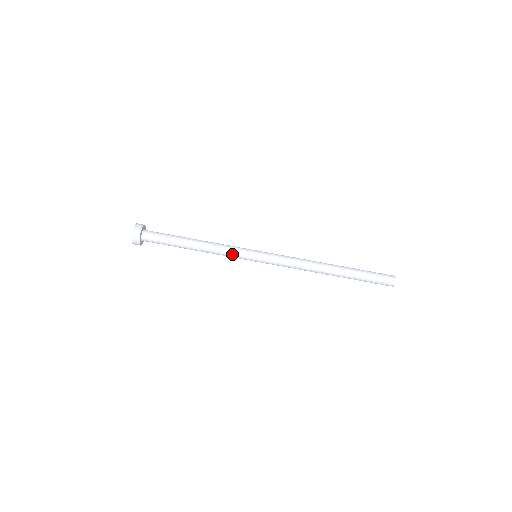
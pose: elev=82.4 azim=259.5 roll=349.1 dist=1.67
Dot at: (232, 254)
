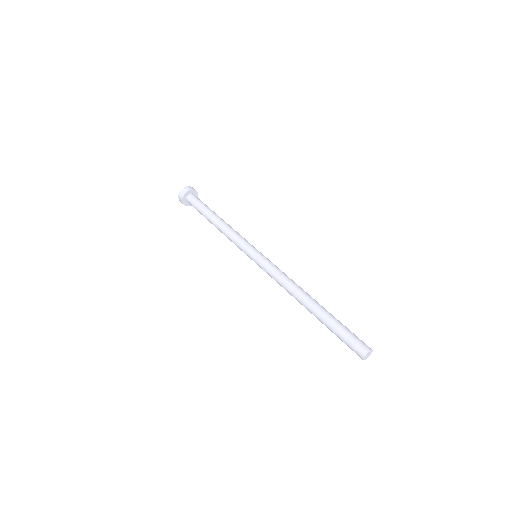
Dot at: (237, 243)
